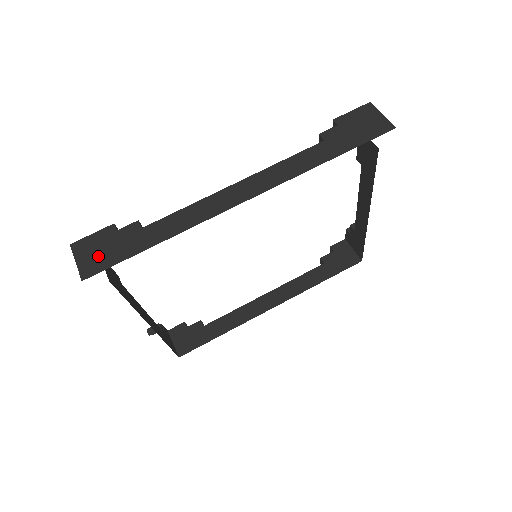
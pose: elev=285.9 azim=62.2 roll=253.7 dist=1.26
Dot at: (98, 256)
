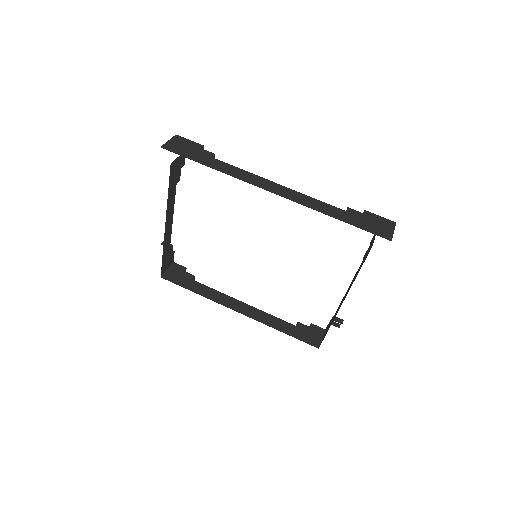
Dot at: (180, 147)
